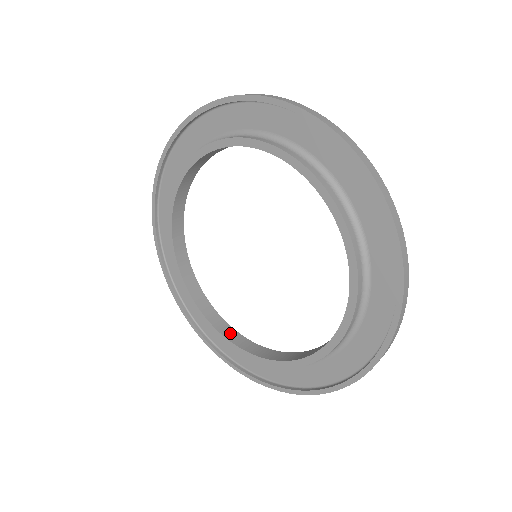
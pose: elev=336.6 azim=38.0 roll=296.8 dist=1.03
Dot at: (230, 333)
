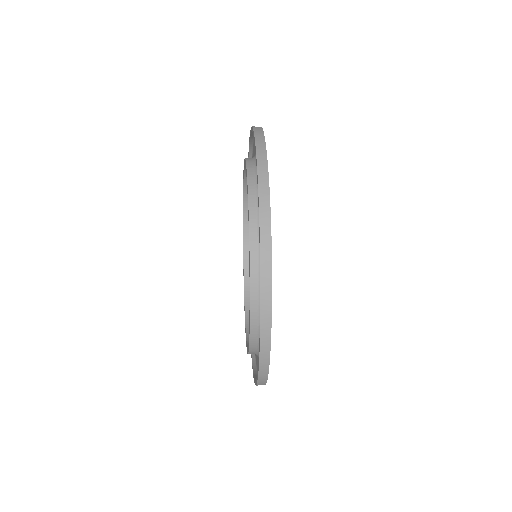
Dot at: occluded
